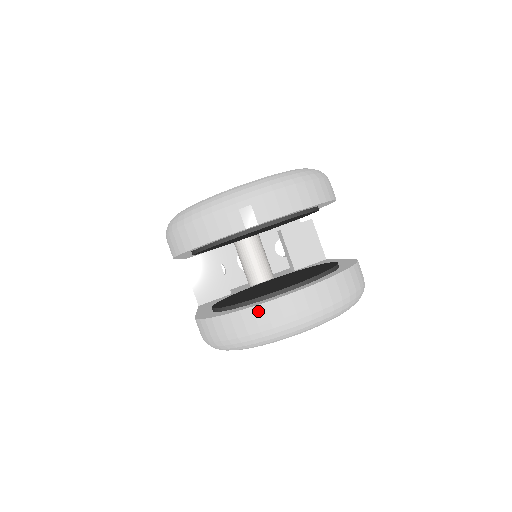
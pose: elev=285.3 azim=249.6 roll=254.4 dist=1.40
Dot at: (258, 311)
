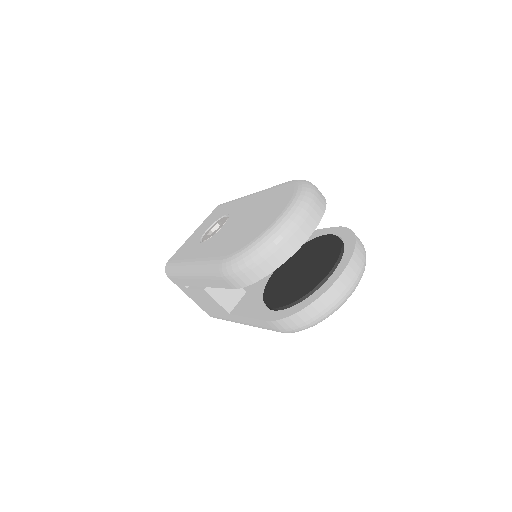
Dot at: (330, 292)
